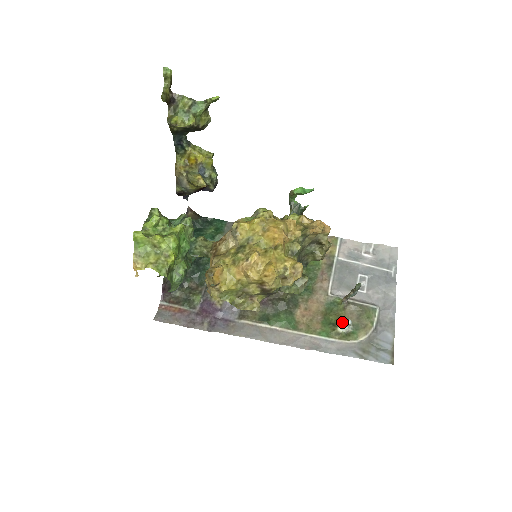
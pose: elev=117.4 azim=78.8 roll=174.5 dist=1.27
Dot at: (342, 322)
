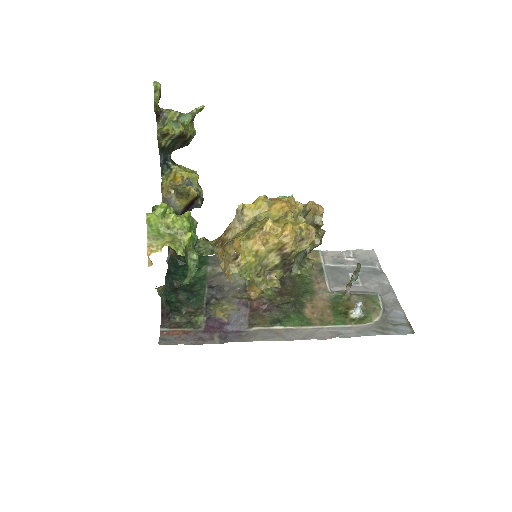
Dot at: (352, 309)
